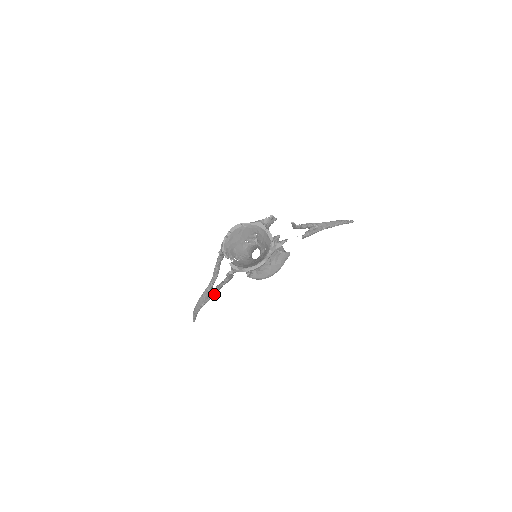
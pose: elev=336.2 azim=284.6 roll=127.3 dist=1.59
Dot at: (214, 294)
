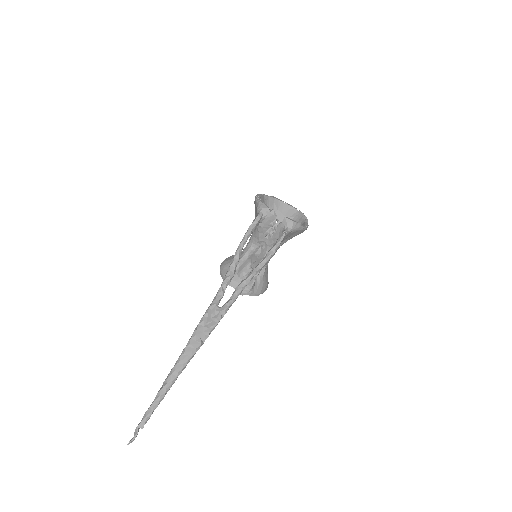
Dot at: (229, 306)
